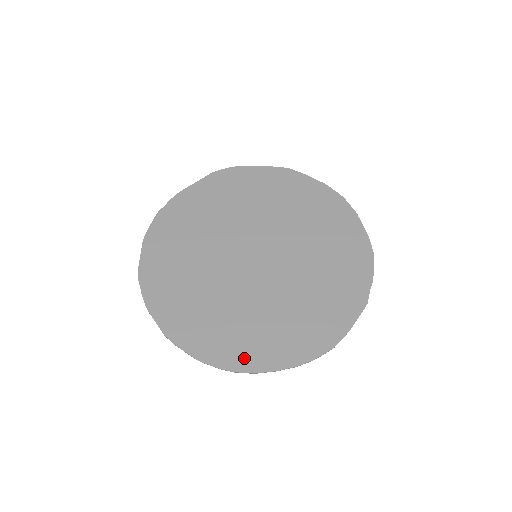
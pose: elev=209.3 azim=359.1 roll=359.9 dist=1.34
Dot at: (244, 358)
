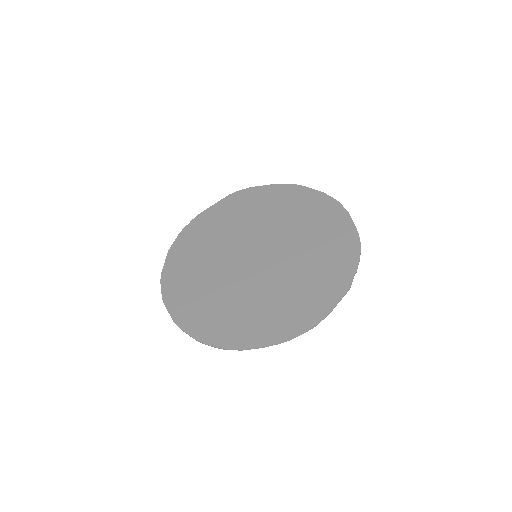
Dot at: (235, 338)
